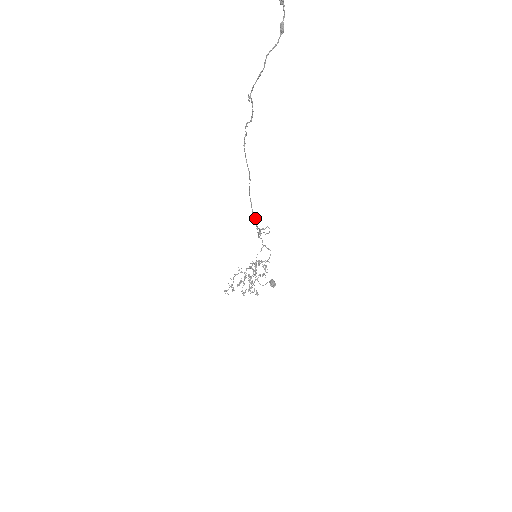
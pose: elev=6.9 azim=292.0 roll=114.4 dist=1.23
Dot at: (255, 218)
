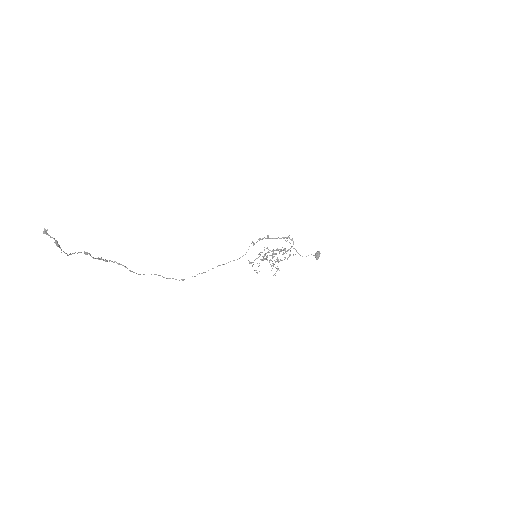
Dot at: occluded
